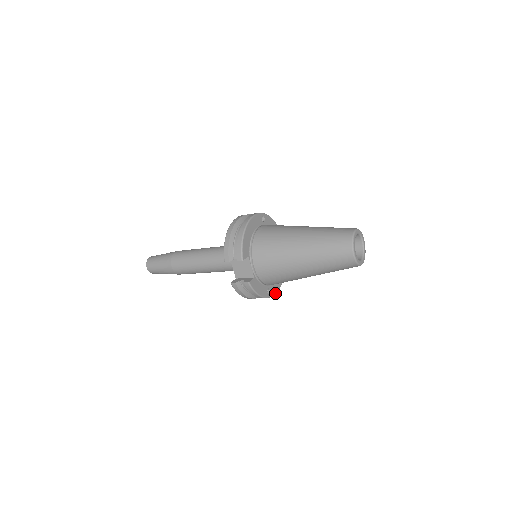
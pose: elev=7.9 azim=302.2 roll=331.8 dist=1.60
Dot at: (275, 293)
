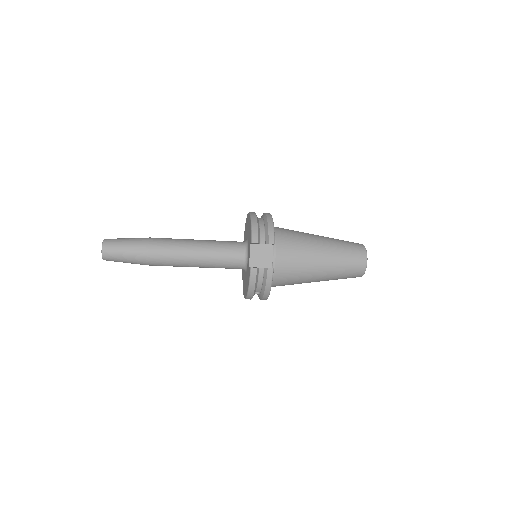
Dot at: occluded
